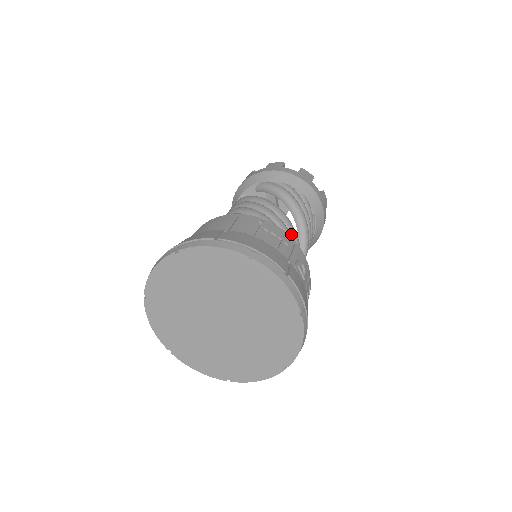
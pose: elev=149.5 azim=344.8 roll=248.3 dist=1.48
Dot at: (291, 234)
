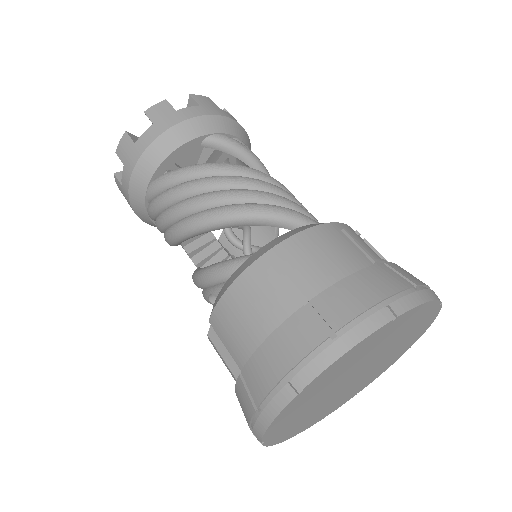
Dot at: occluded
